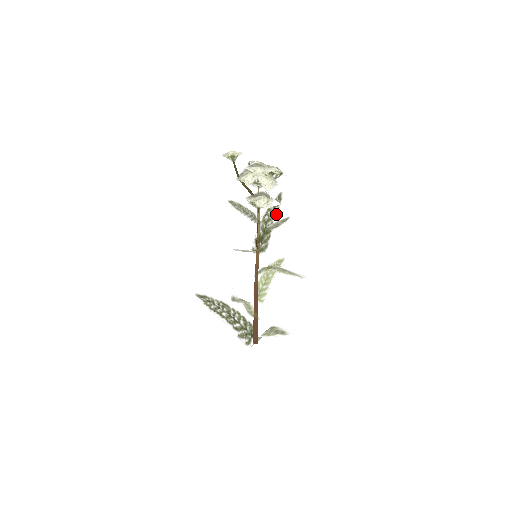
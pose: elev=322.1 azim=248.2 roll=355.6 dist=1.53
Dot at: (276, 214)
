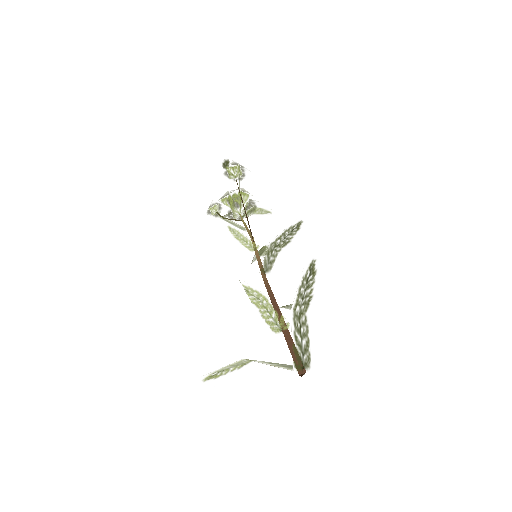
Dot at: (267, 247)
